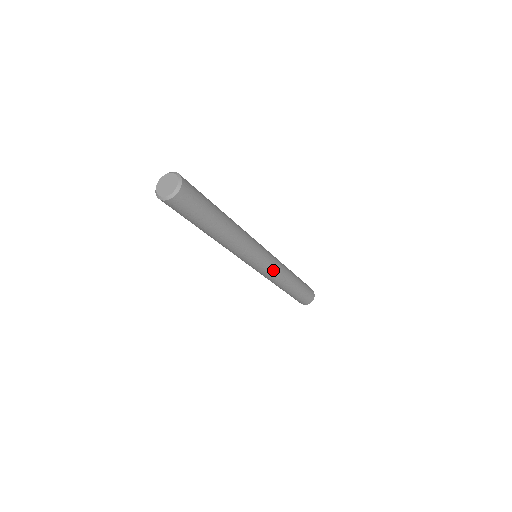
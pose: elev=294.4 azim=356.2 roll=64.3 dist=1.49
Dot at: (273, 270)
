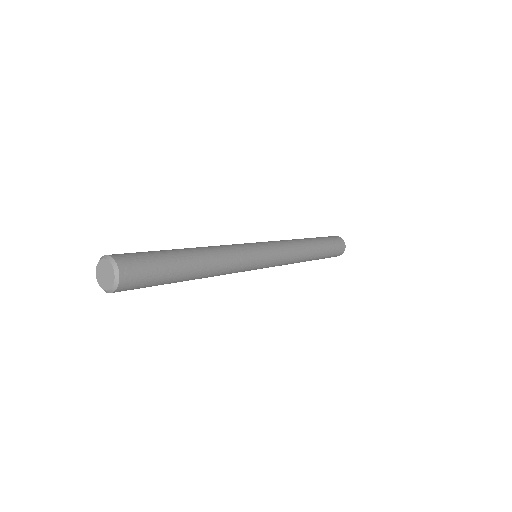
Dot at: (282, 250)
